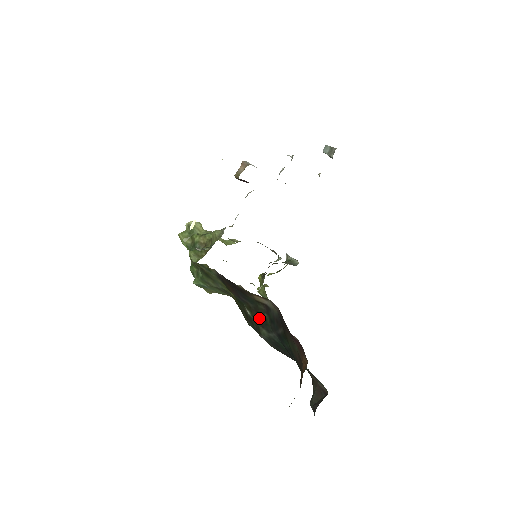
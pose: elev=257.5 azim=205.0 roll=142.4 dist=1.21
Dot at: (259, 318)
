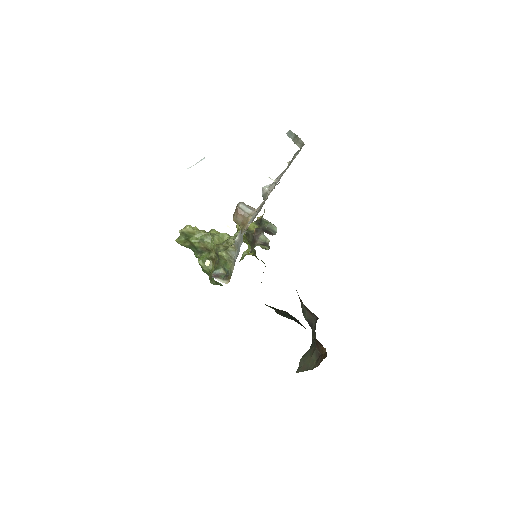
Dot at: (278, 311)
